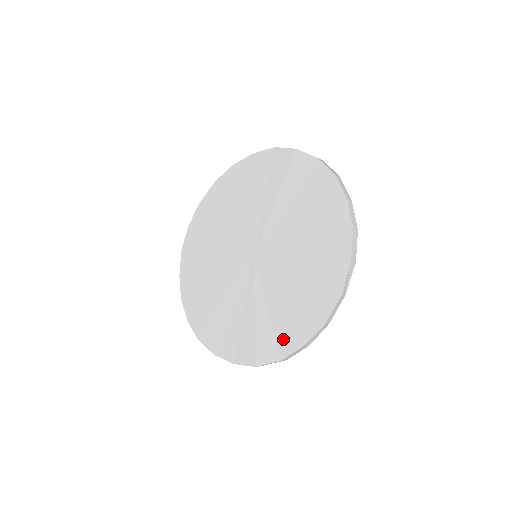
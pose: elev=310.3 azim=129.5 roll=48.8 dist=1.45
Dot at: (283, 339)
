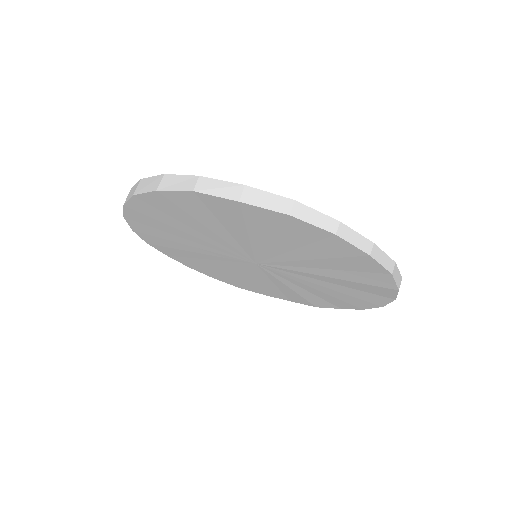
Dot at: (337, 304)
